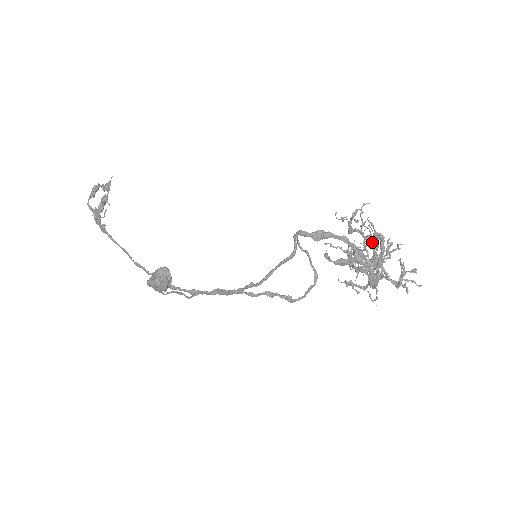
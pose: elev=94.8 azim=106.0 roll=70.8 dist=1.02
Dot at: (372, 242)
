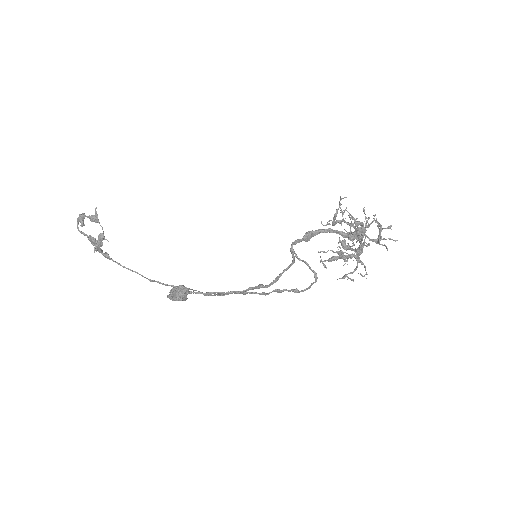
Dot at: (353, 225)
